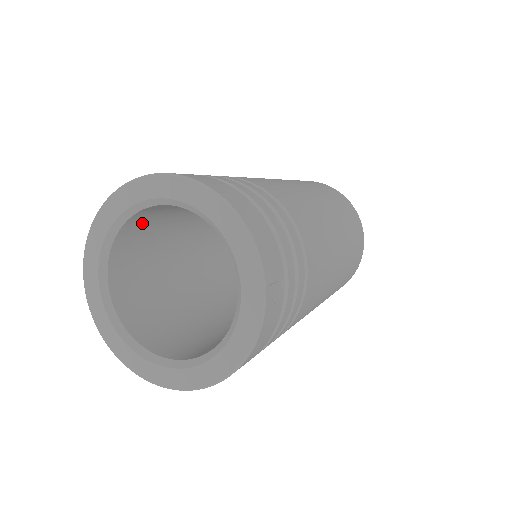
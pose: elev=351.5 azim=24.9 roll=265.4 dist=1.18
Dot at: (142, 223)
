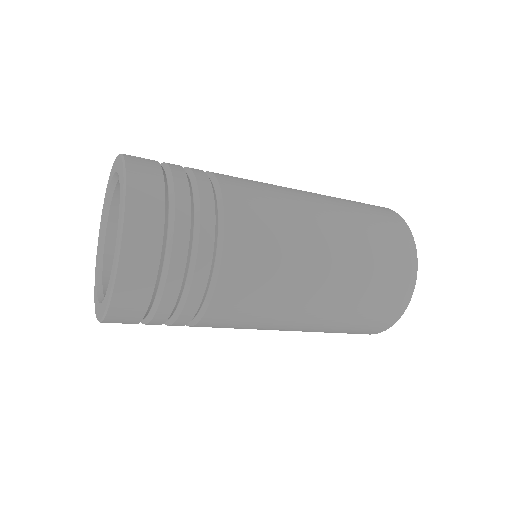
Dot at: occluded
